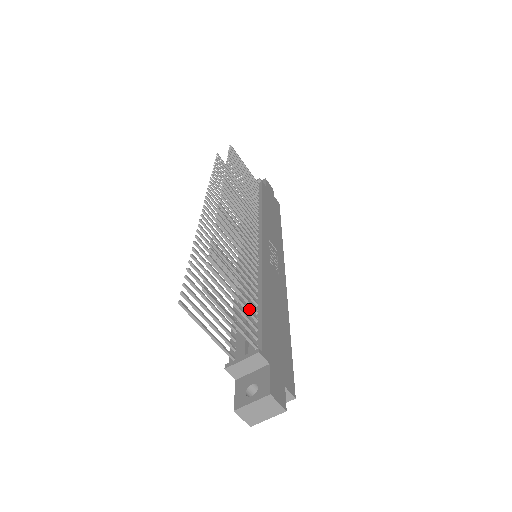
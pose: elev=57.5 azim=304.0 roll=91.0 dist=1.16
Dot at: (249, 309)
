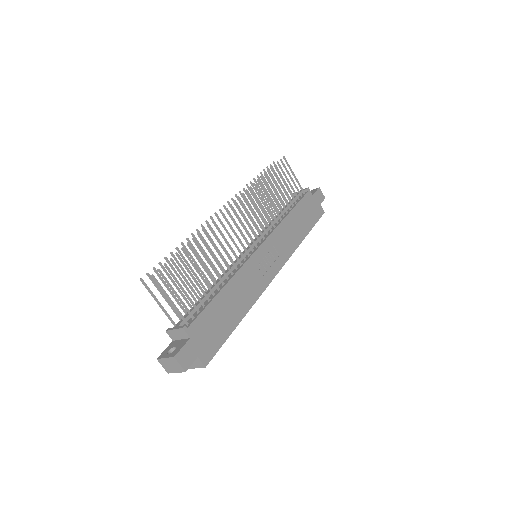
Dot at: (199, 297)
